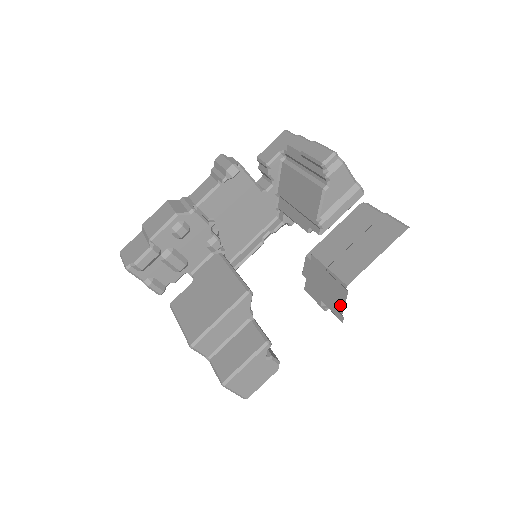
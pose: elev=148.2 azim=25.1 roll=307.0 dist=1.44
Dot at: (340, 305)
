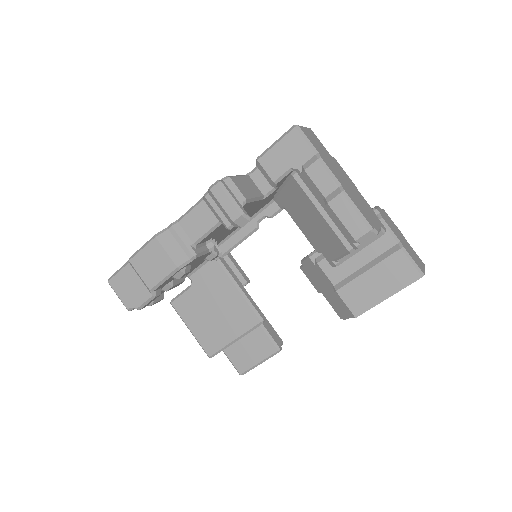
Dot at: (343, 315)
